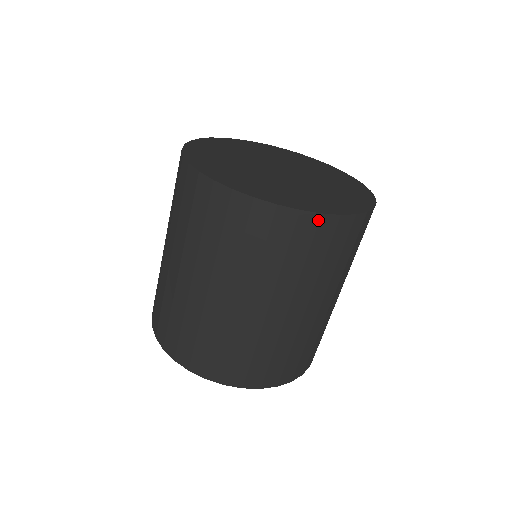
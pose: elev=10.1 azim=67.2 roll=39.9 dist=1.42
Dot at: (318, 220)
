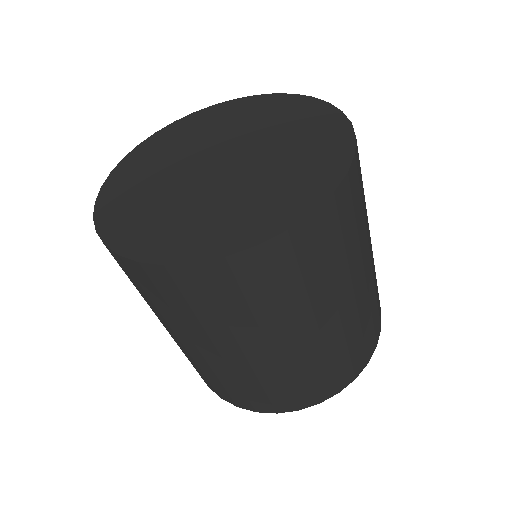
Dot at: (195, 271)
